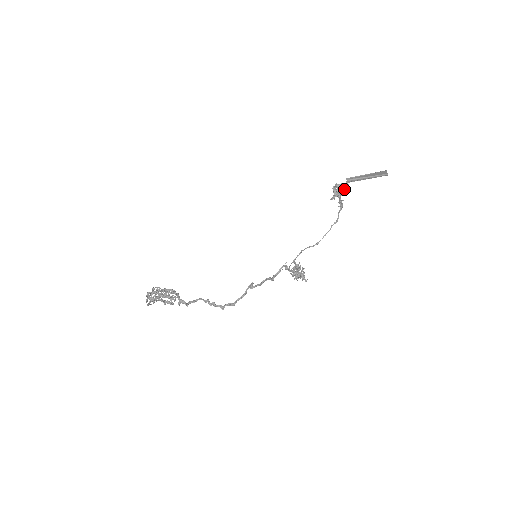
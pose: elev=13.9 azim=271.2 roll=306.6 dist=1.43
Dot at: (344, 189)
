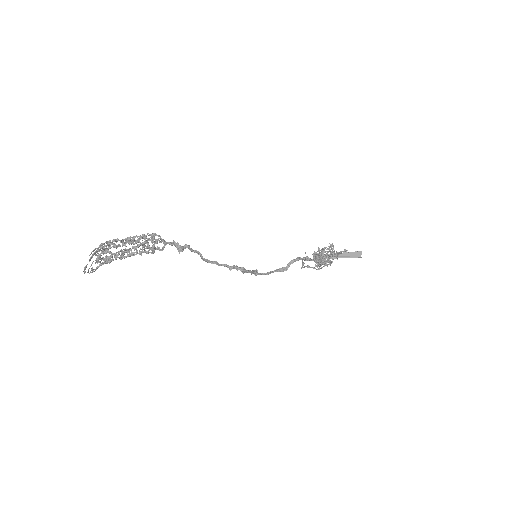
Dot at: occluded
